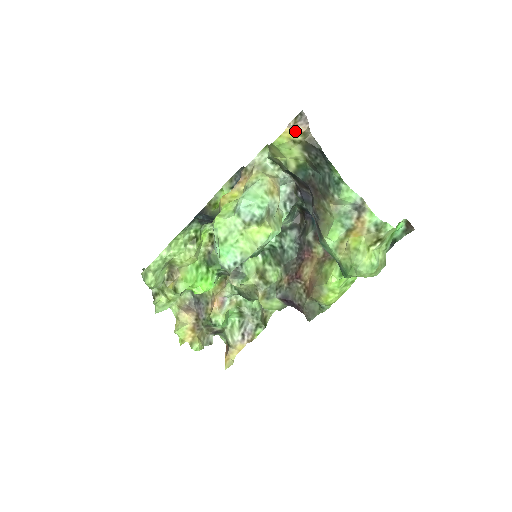
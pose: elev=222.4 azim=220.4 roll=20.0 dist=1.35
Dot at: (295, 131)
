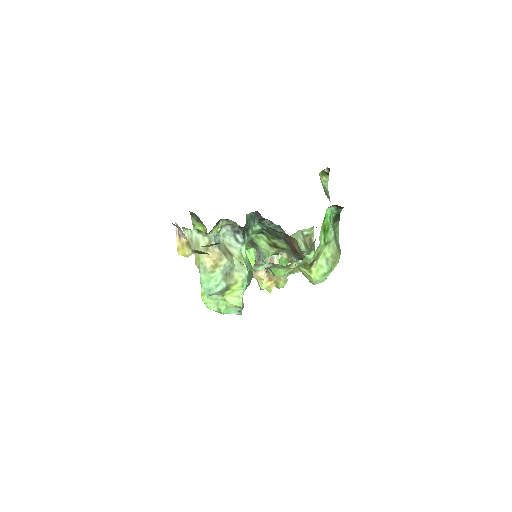
Dot at: (183, 245)
